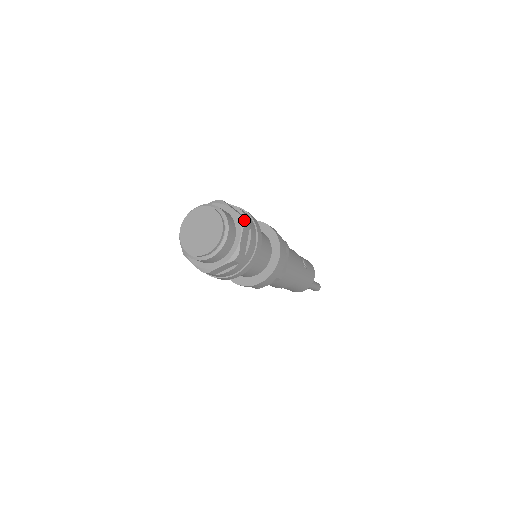
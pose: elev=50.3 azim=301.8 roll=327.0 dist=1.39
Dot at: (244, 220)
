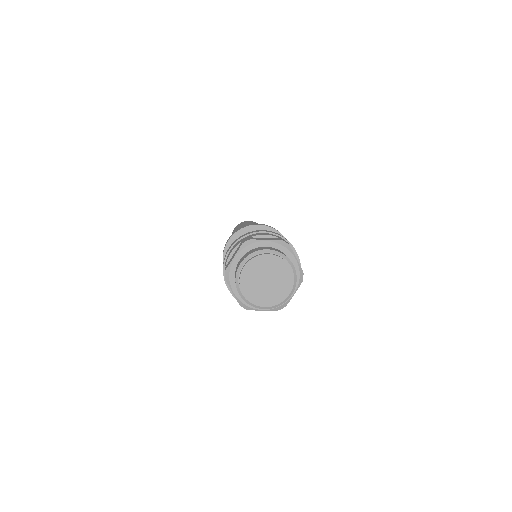
Dot at: occluded
